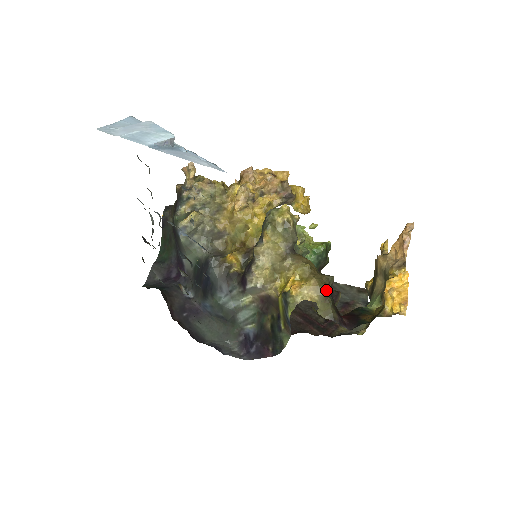
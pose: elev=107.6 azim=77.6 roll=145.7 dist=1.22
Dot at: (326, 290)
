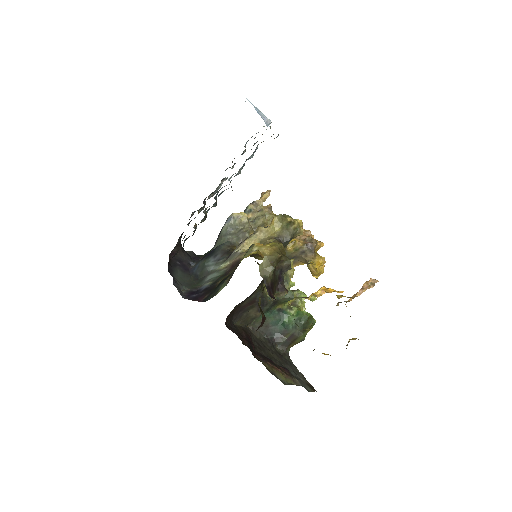
Dot at: (278, 259)
